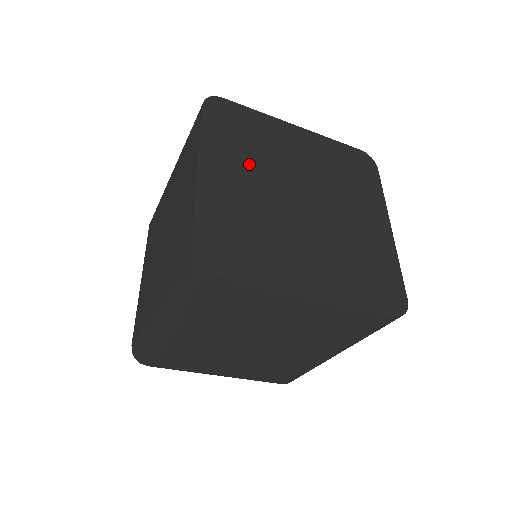
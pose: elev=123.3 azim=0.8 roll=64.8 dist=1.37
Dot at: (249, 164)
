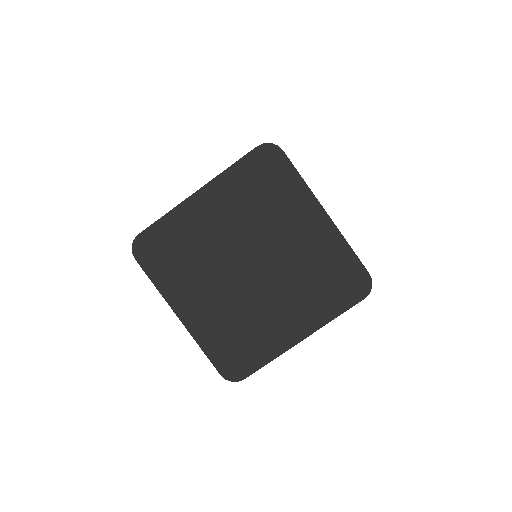
Dot at: (199, 277)
